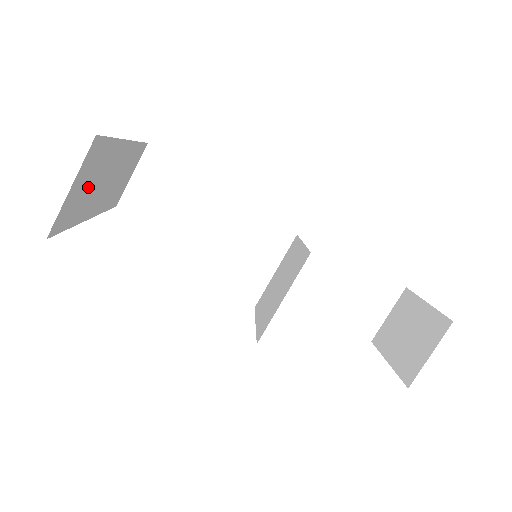
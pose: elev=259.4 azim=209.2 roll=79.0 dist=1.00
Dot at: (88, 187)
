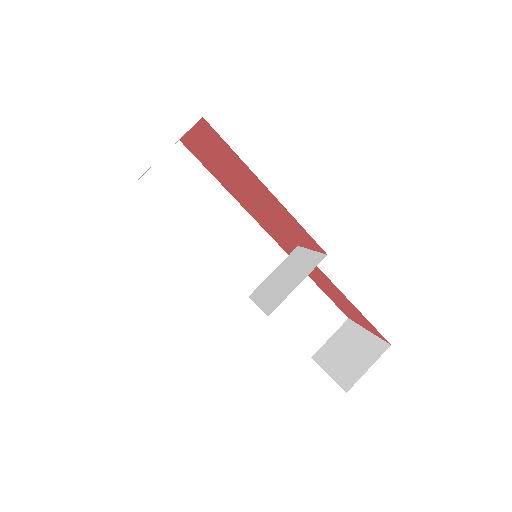
Dot at: occluded
